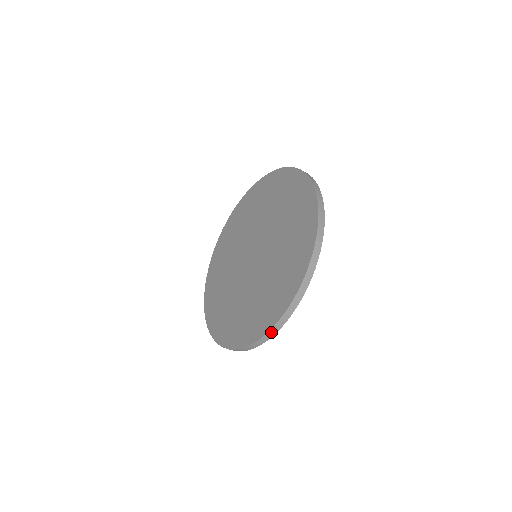
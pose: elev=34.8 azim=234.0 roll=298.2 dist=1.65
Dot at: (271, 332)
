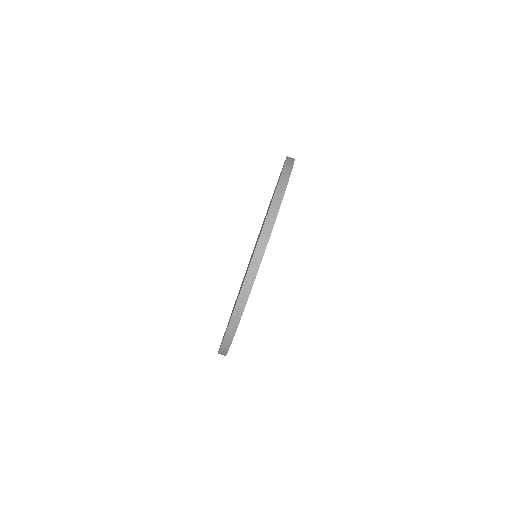
Dot at: (287, 167)
